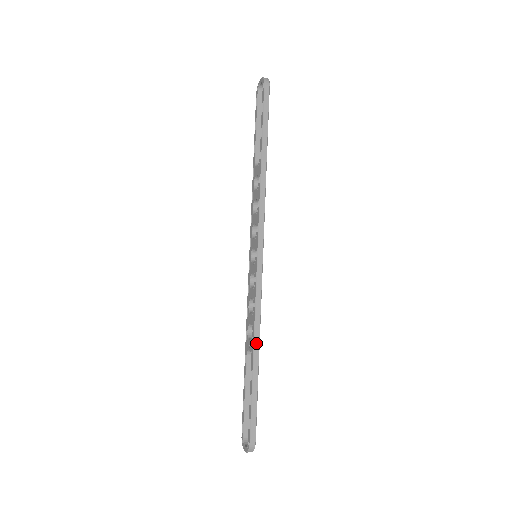
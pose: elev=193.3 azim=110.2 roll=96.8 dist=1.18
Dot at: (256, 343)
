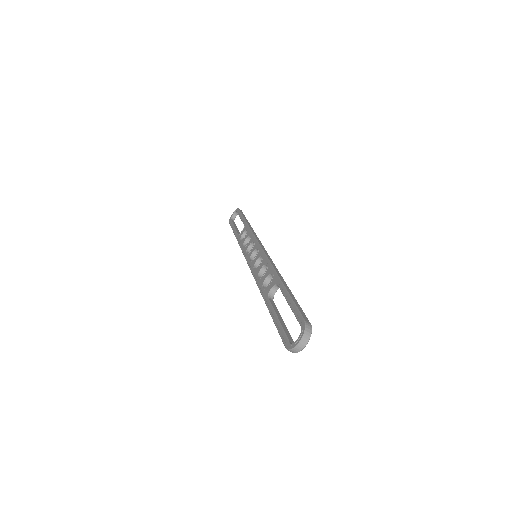
Dot at: (279, 275)
